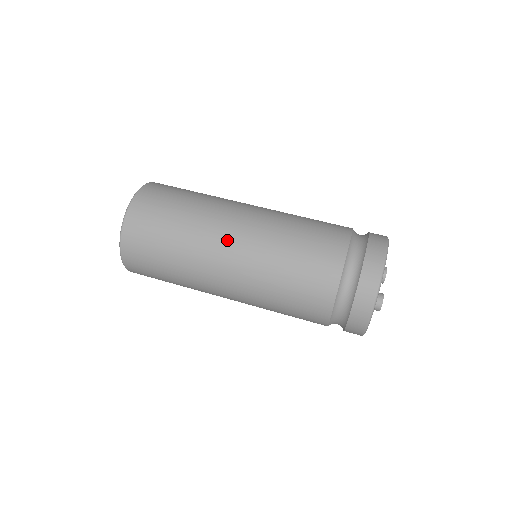
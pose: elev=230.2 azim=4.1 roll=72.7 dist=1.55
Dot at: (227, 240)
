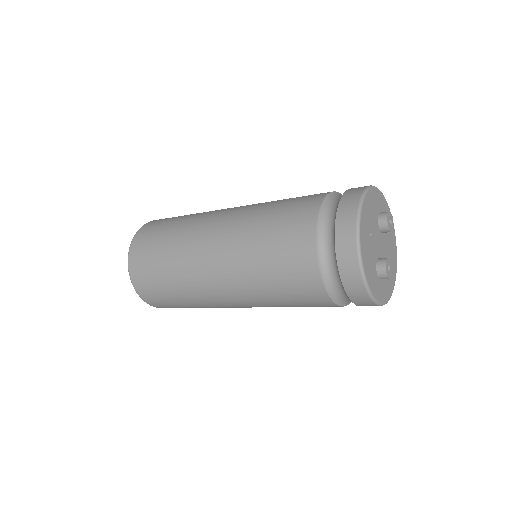
Dot at: (210, 278)
